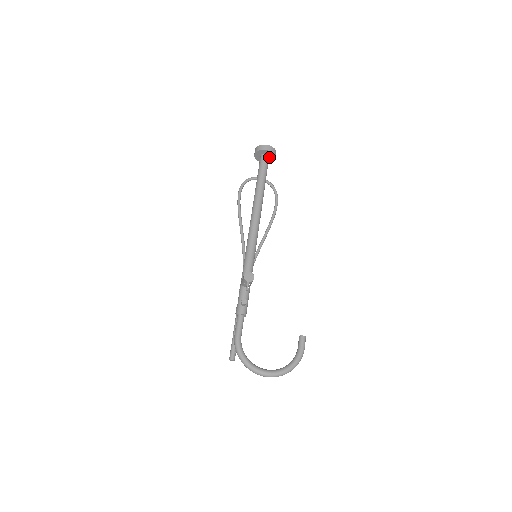
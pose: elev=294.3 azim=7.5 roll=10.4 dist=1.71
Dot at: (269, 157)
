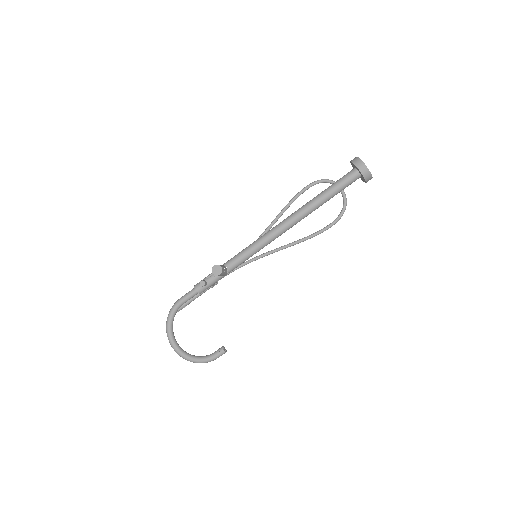
Dot at: (362, 176)
